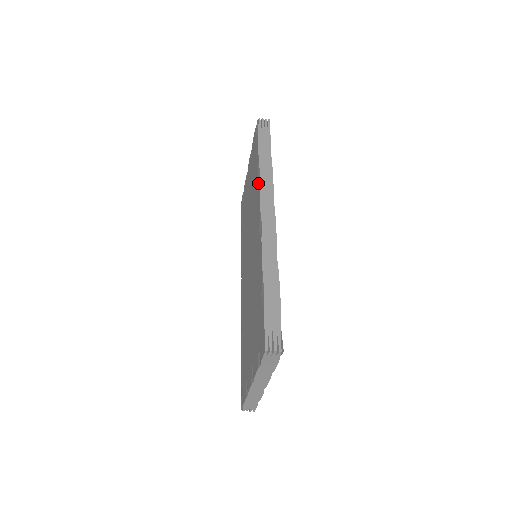
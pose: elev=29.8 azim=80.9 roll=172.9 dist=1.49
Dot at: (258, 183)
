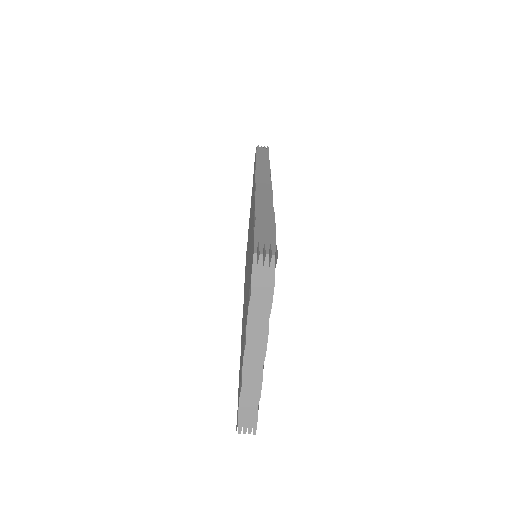
Dot at: occluded
